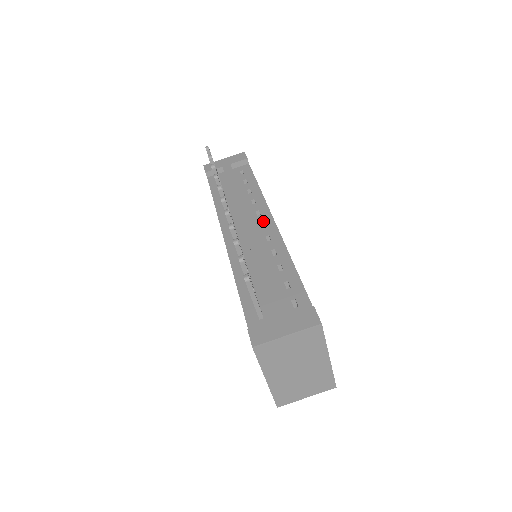
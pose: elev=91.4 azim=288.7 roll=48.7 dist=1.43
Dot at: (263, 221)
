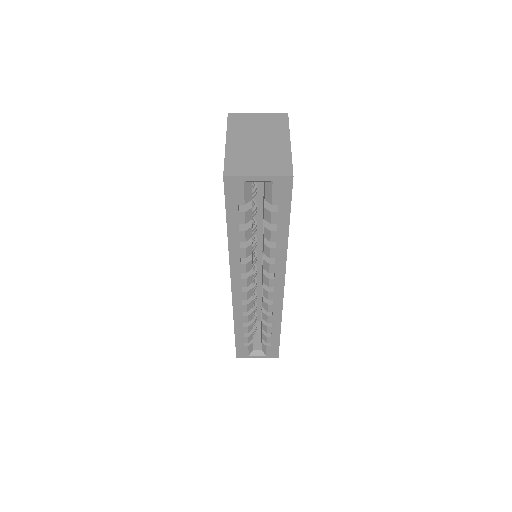
Dot at: occluded
